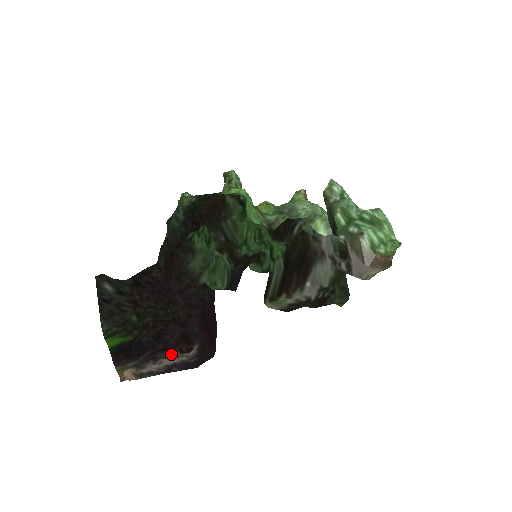
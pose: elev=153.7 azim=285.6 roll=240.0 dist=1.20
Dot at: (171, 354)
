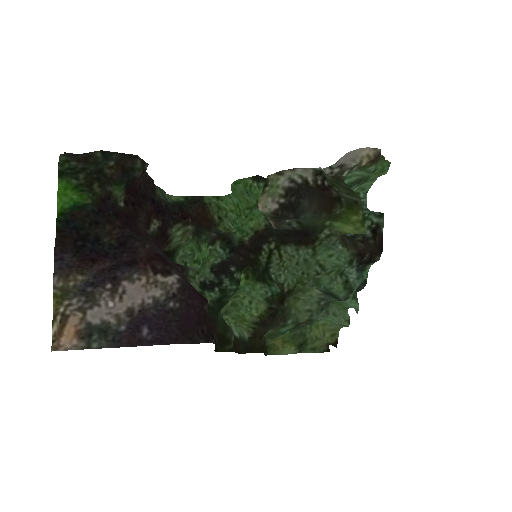
Dot at: (139, 273)
